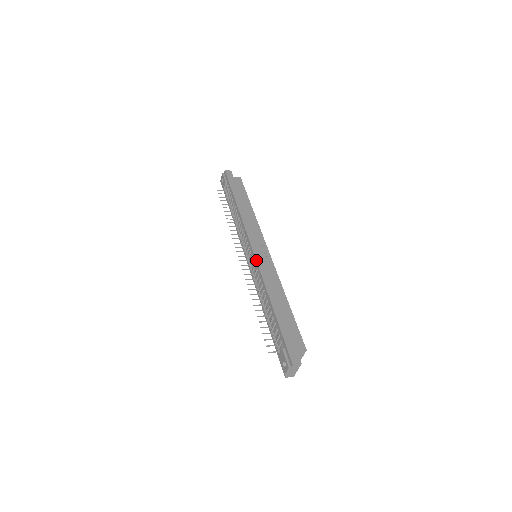
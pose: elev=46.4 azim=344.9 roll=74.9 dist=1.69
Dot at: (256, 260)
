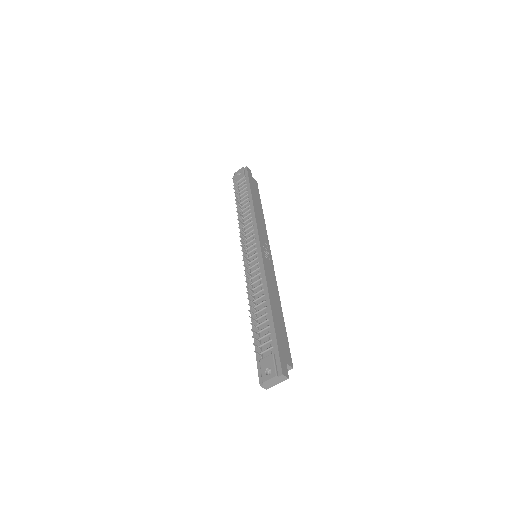
Dot at: (263, 258)
